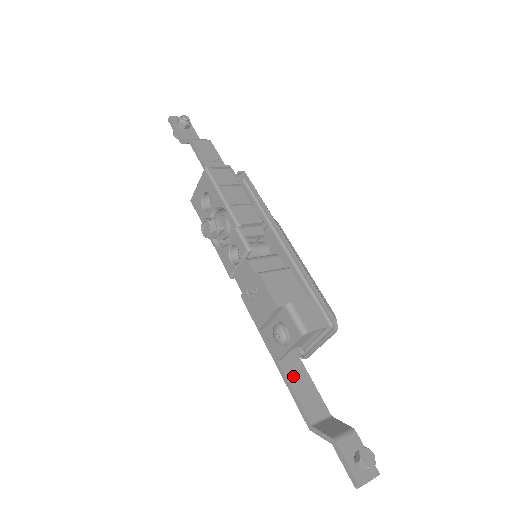
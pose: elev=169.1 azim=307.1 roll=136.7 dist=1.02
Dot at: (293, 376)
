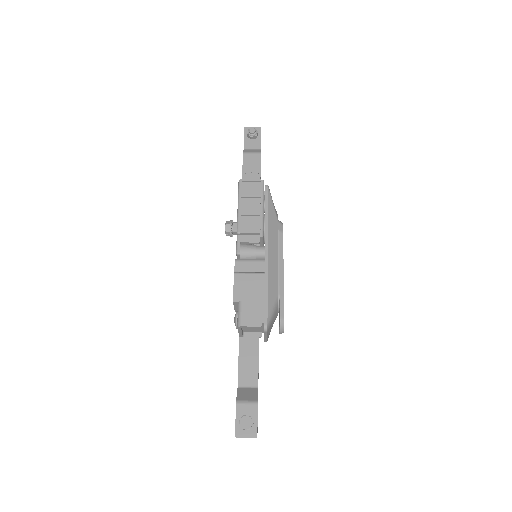
Dot at: (245, 351)
